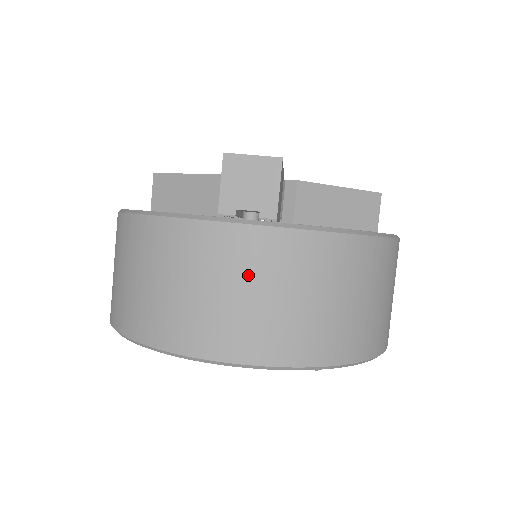
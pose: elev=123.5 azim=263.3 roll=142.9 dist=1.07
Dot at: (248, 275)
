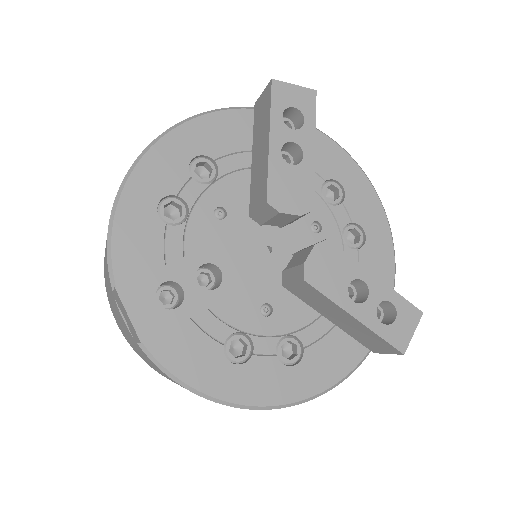
Dot at: (122, 325)
